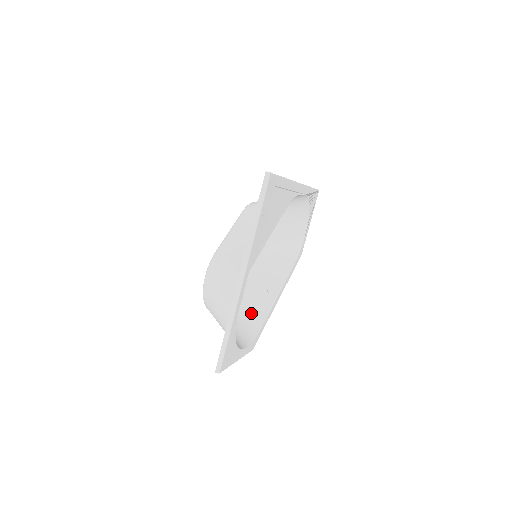
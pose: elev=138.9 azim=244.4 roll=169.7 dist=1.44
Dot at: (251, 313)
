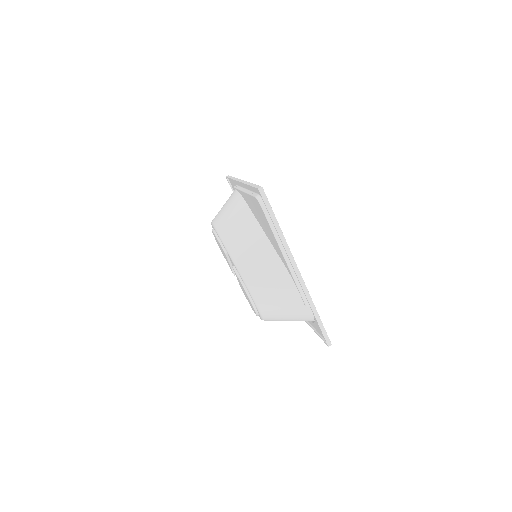
Dot at: occluded
